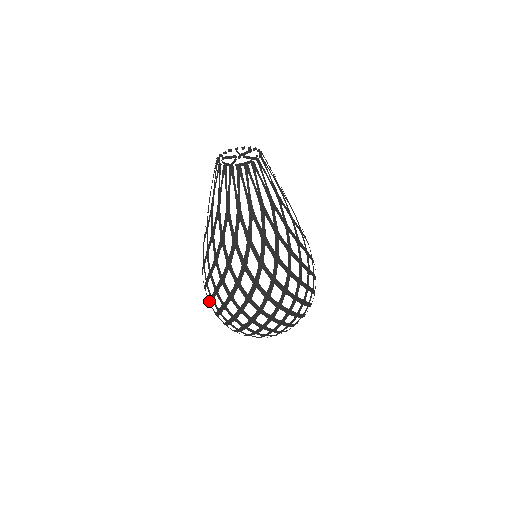
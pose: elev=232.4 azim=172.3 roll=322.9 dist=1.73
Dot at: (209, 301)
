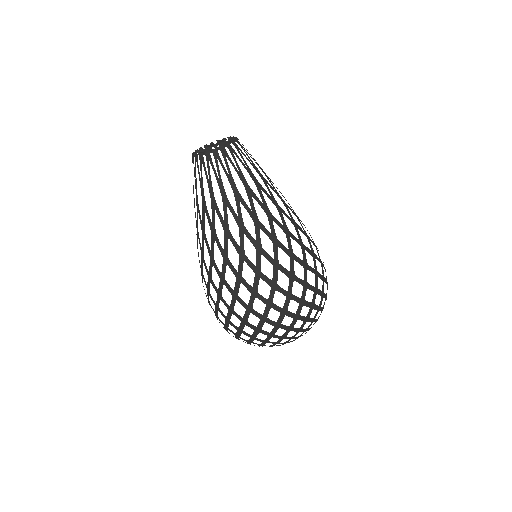
Dot at: occluded
